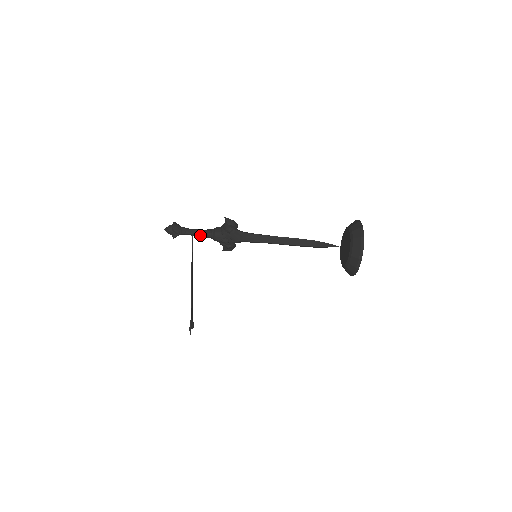
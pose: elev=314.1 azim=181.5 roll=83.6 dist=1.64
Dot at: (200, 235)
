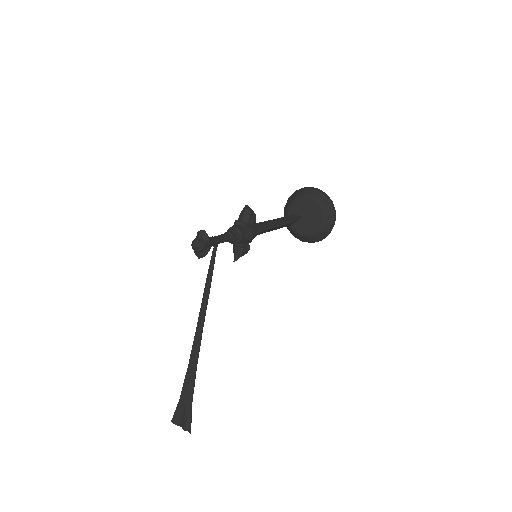
Dot at: (226, 240)
